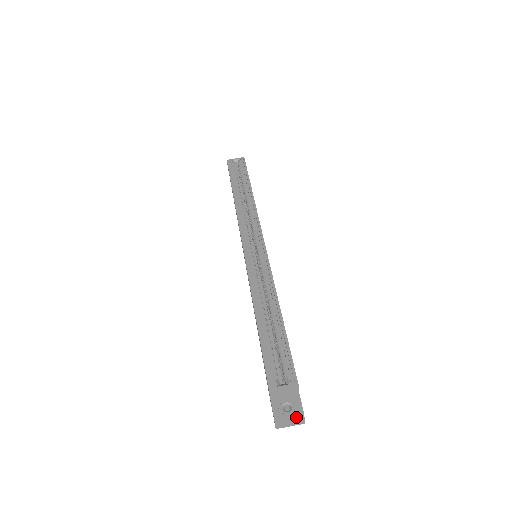
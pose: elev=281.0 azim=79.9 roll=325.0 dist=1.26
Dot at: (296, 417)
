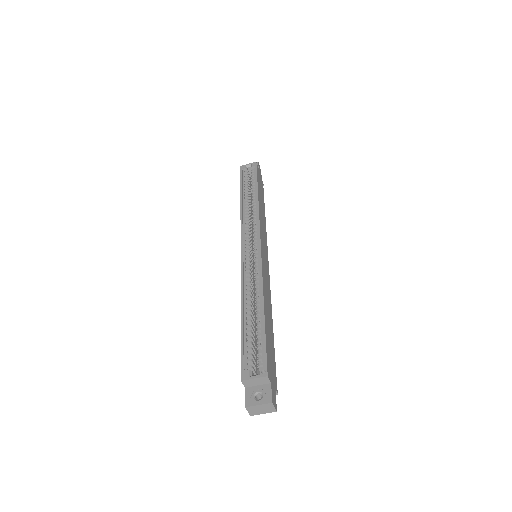
Dot at: (265, 405)
